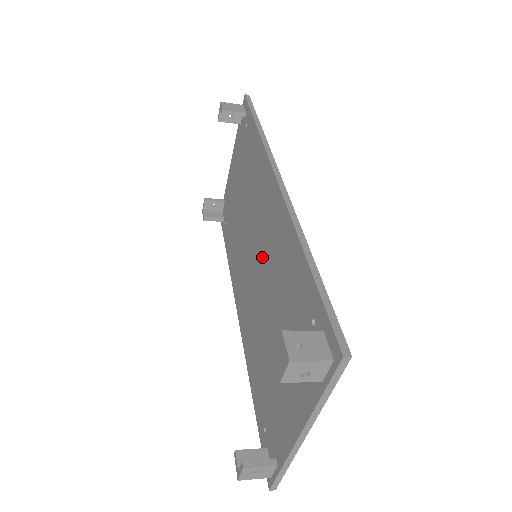
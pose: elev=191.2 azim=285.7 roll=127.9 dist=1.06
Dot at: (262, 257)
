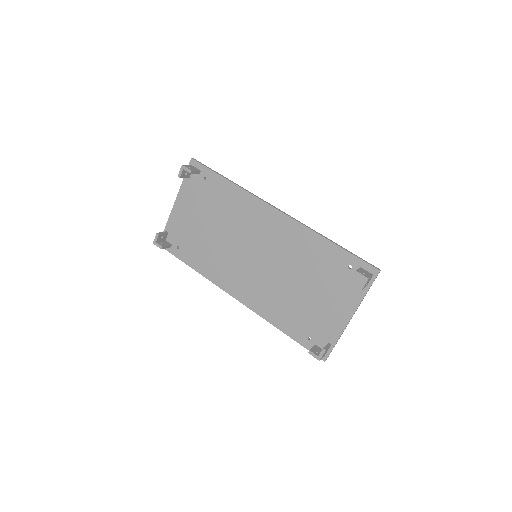
Dot at: (270, 254)
